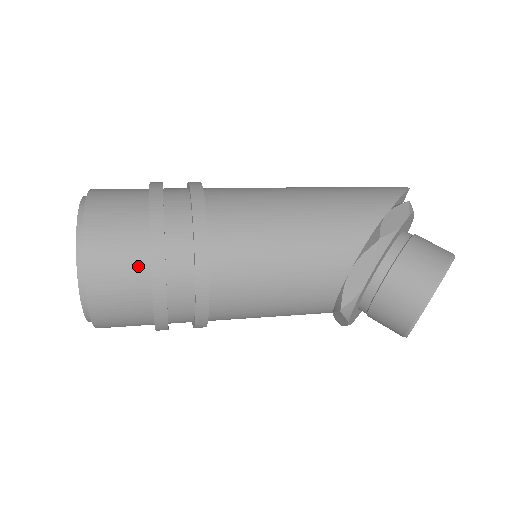
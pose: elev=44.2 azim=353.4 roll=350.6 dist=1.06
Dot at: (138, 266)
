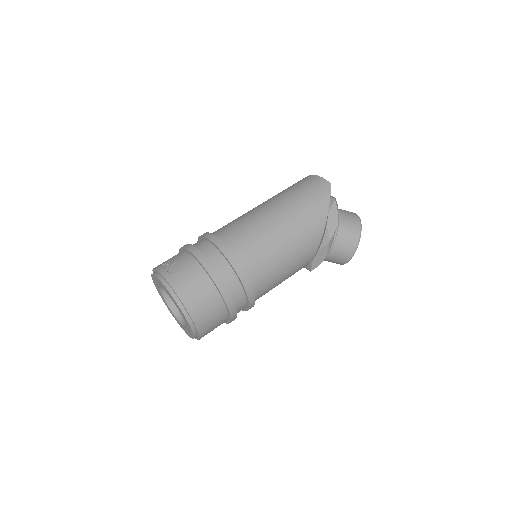
Dot at: (221, 314)
